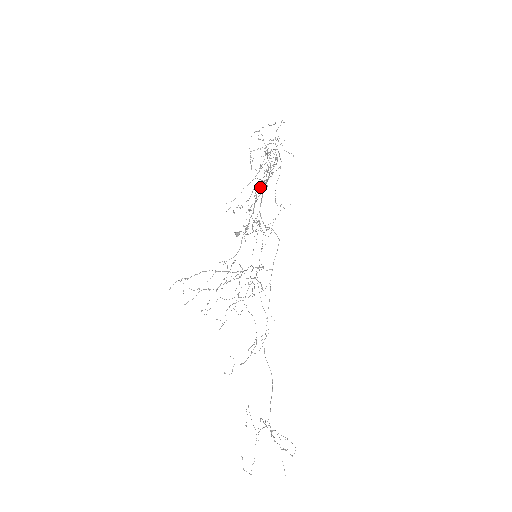
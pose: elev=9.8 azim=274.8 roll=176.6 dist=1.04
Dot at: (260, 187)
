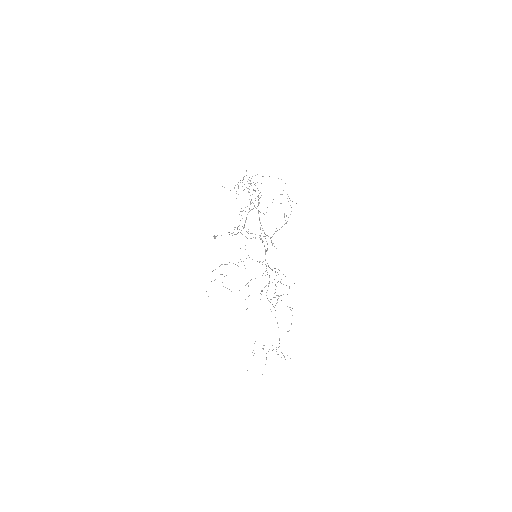
Dot at: occluded
